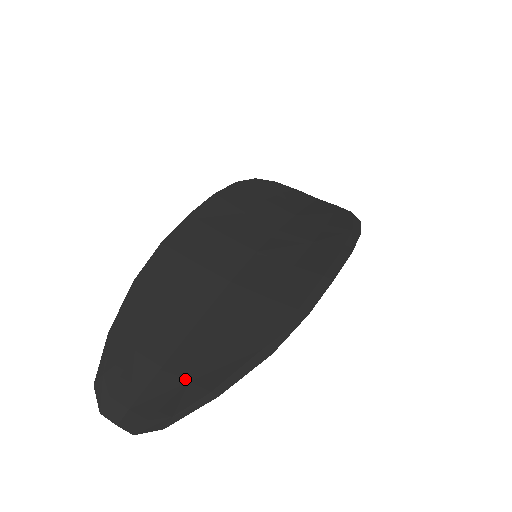
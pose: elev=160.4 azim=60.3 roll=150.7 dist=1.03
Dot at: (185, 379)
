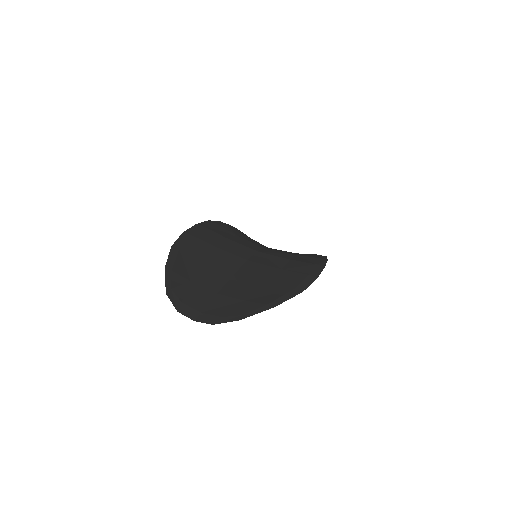
Dot at: (241, 299)
